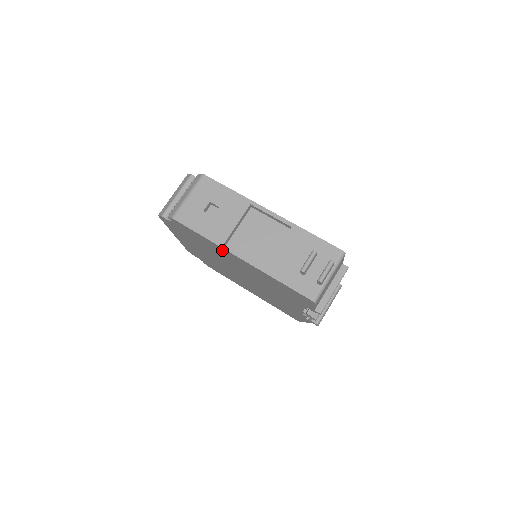
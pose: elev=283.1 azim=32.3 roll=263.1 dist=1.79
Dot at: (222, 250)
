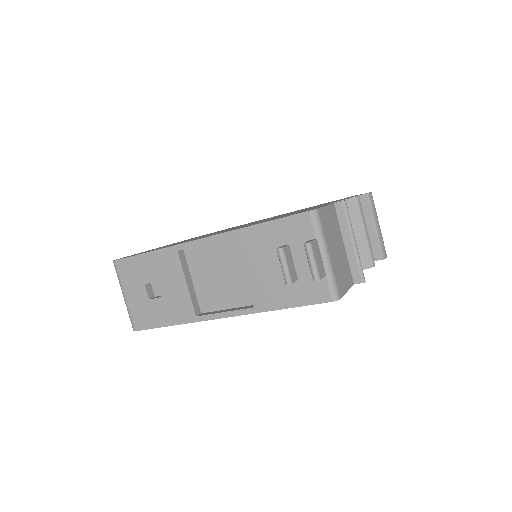
Dot at: occluded
